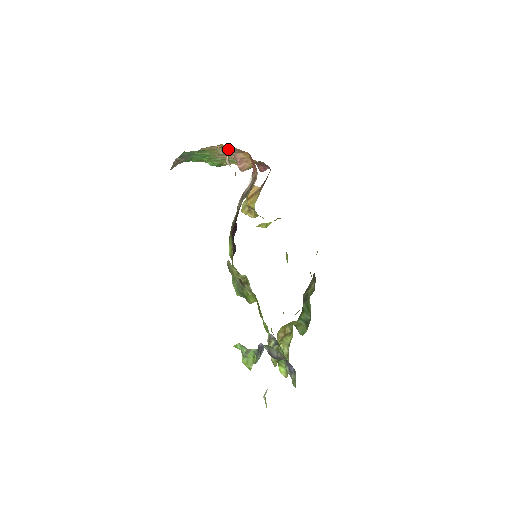
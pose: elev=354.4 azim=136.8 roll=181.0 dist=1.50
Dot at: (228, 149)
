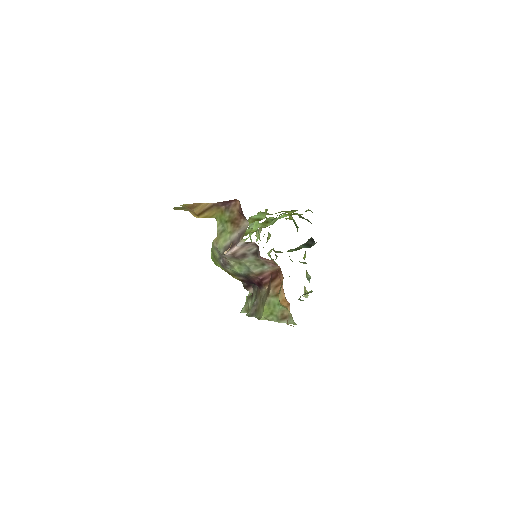
Dot at: occluded
